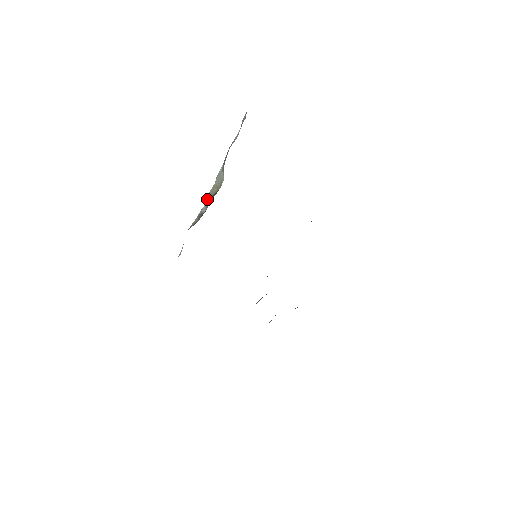
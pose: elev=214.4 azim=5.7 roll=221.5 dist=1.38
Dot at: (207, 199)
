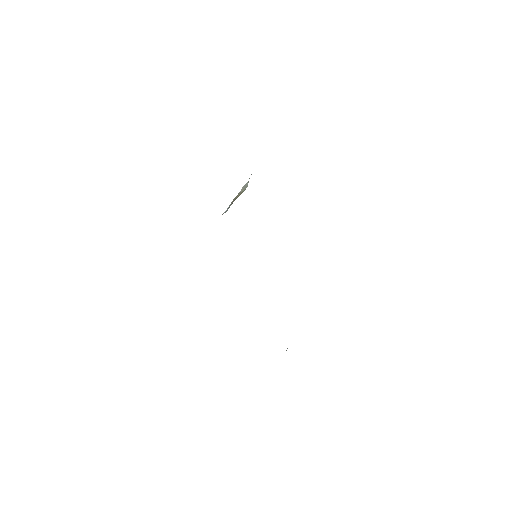
Dot at: (230, 204)
